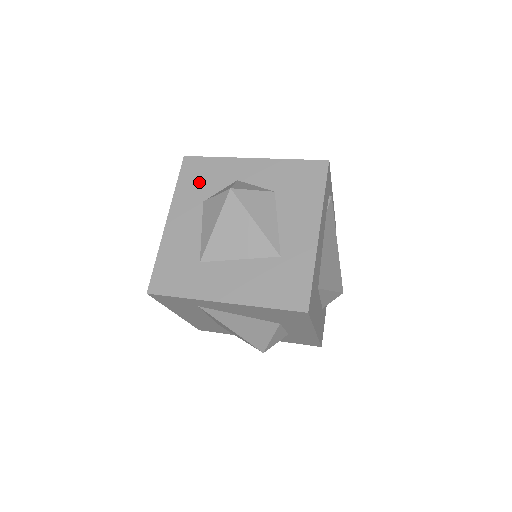
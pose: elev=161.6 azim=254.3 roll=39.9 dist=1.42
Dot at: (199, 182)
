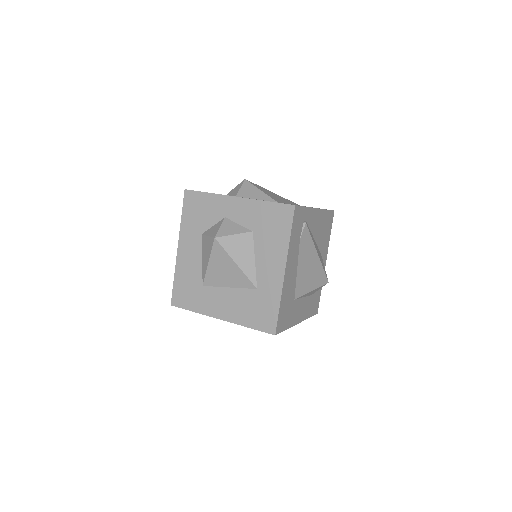
Dot at: (197, 216)
